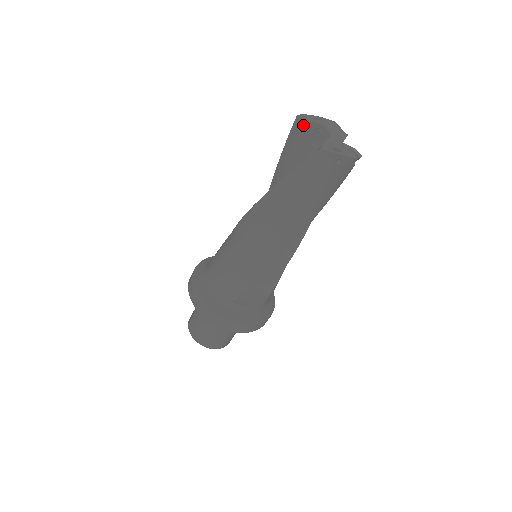
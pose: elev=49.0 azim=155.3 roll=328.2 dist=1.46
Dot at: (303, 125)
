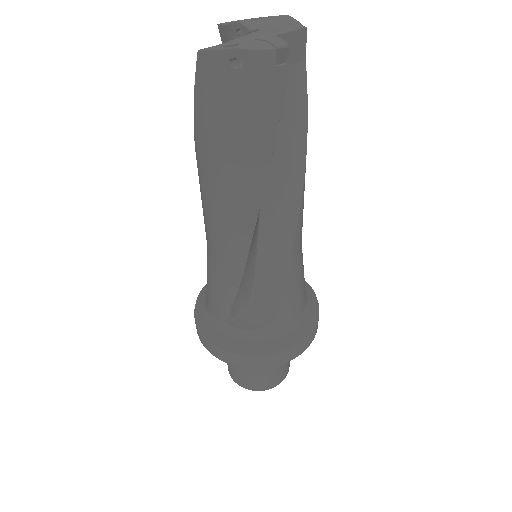
Dot at: (226, 36)
